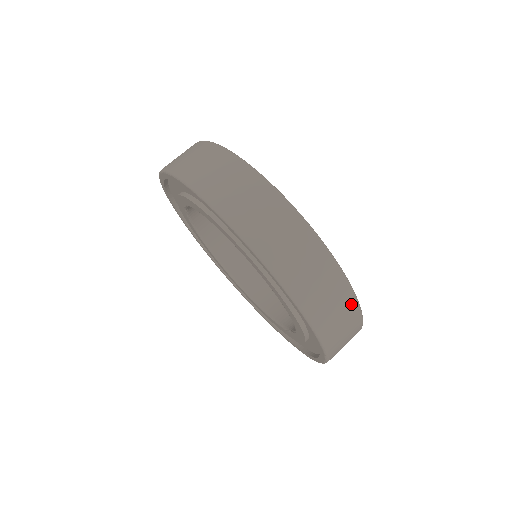
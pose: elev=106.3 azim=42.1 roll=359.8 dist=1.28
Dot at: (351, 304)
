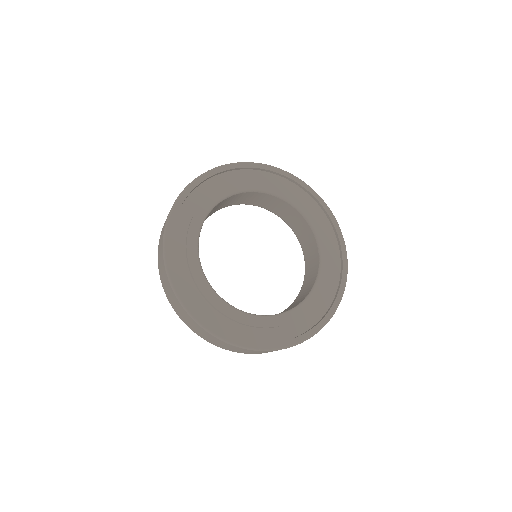
Dot at: occluded
